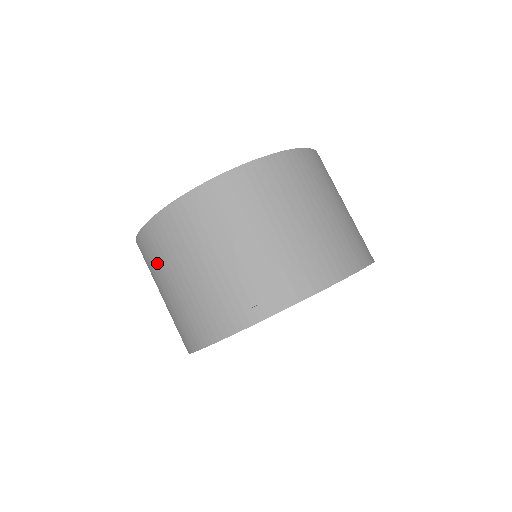
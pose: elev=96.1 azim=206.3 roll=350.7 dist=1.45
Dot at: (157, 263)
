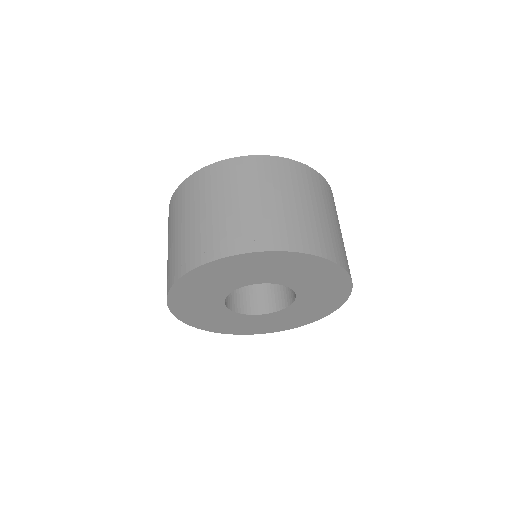
Dot at: occluded
